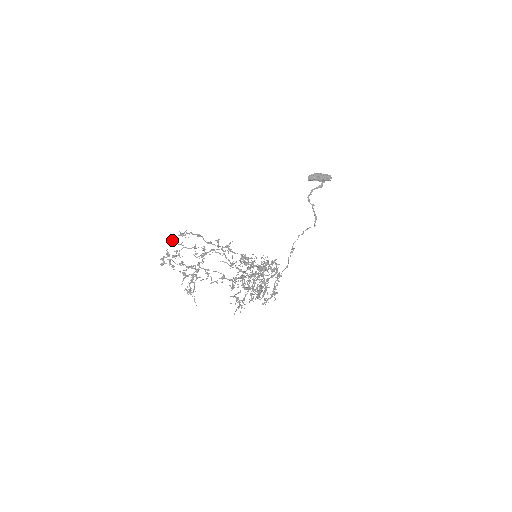
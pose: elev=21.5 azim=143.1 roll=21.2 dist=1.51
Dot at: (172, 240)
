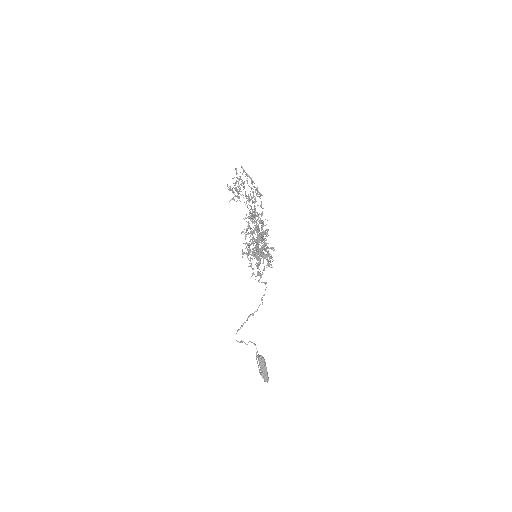
Dot at: (247, 181)
